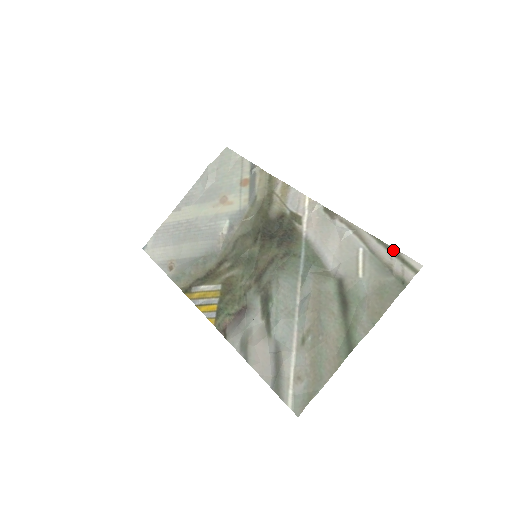
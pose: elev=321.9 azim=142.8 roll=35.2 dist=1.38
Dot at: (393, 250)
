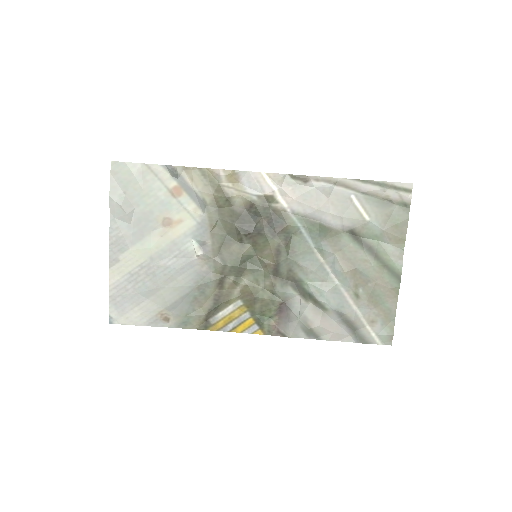
Dot at: (382, 183)
